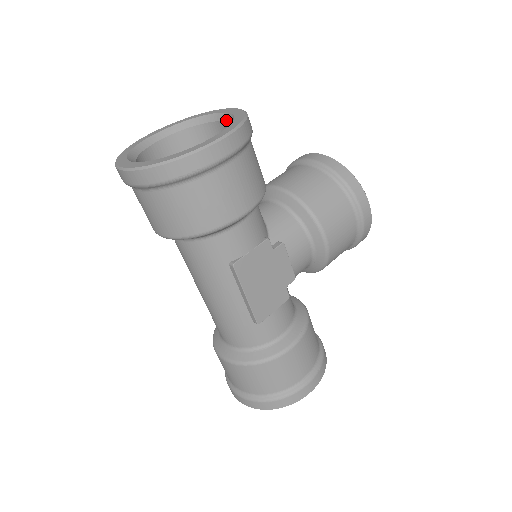
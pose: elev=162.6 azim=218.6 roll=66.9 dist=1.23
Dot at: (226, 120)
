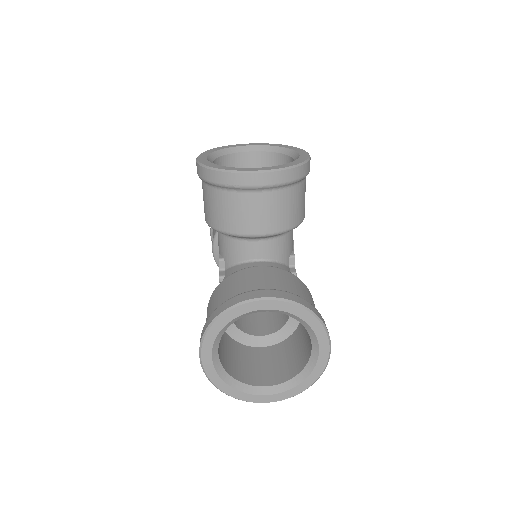
Dot at: occluded
